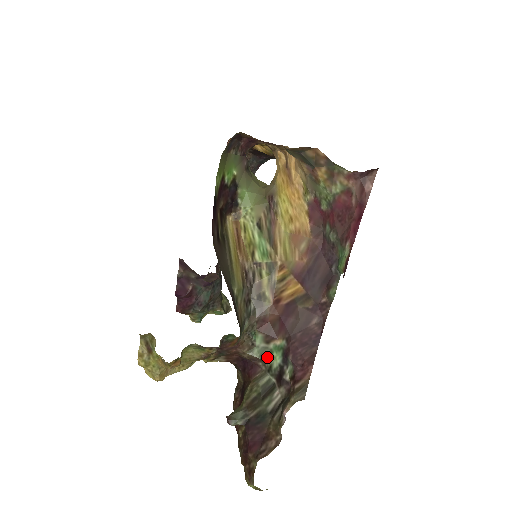
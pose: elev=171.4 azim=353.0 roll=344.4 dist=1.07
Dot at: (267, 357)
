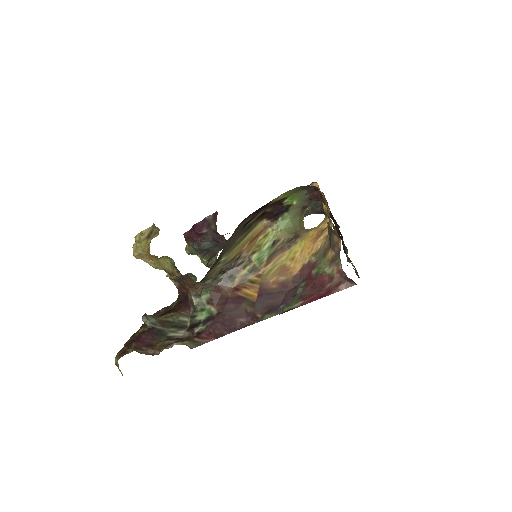
Dot at: (199, 310)
